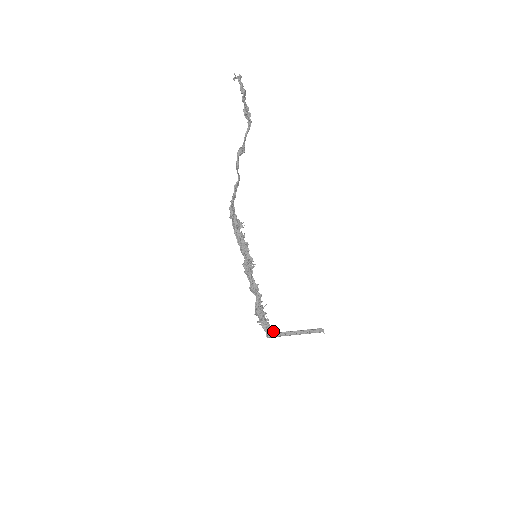
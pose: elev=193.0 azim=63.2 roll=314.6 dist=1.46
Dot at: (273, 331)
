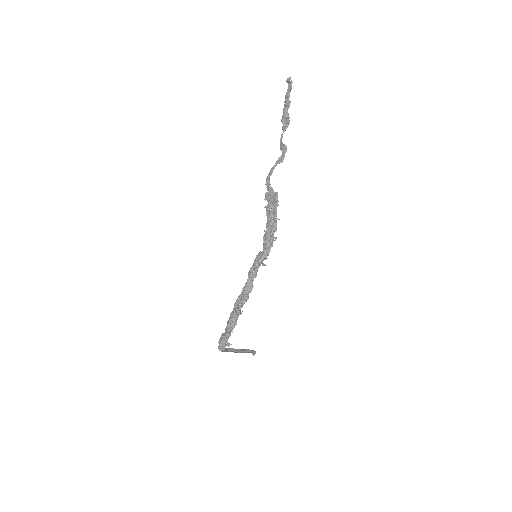
Dot at: (231, 344)
